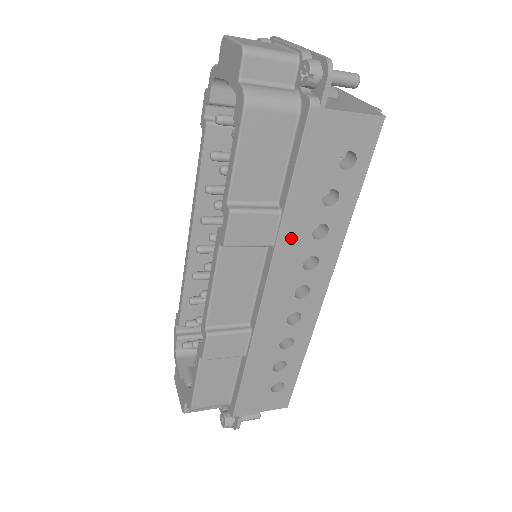
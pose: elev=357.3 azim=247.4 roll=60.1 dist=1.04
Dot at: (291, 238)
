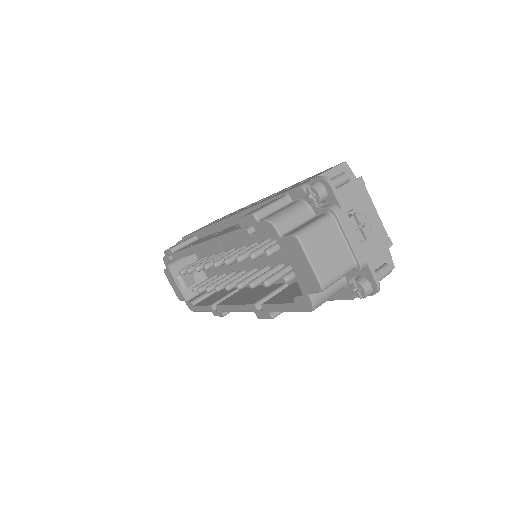
Dot at: occluded
